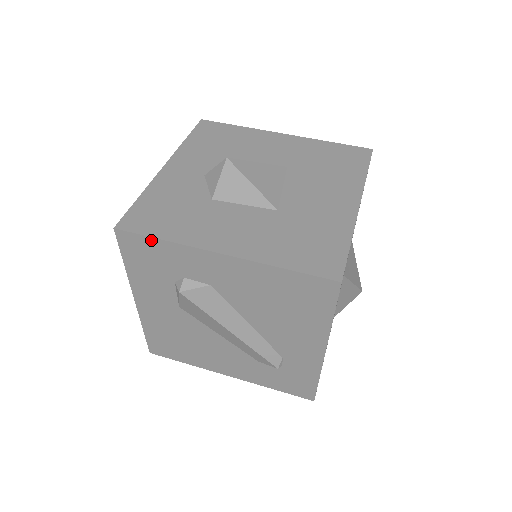
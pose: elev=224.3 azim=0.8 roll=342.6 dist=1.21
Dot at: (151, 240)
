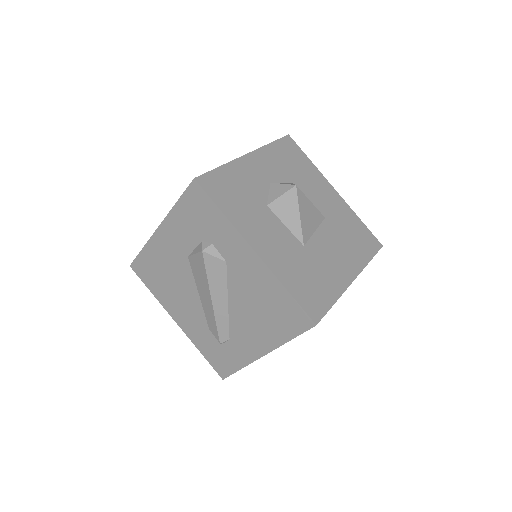
Dot at: (214, 206)
